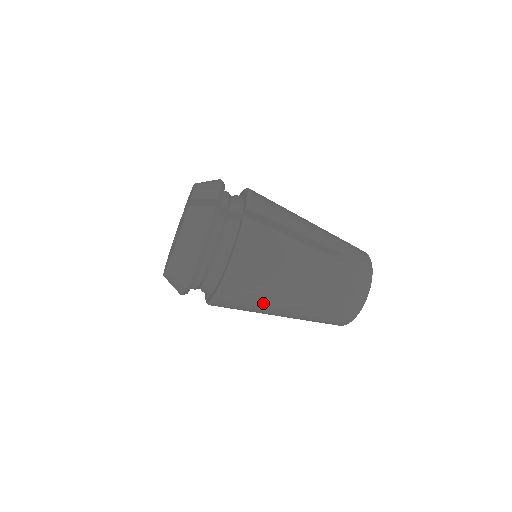
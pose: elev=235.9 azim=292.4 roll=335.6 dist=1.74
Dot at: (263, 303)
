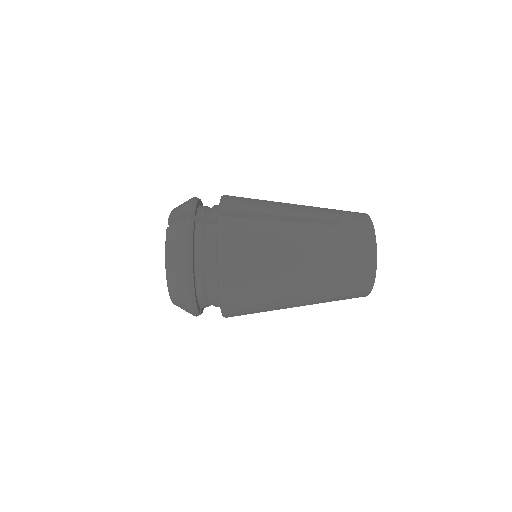
Dot at: (270, 295)
